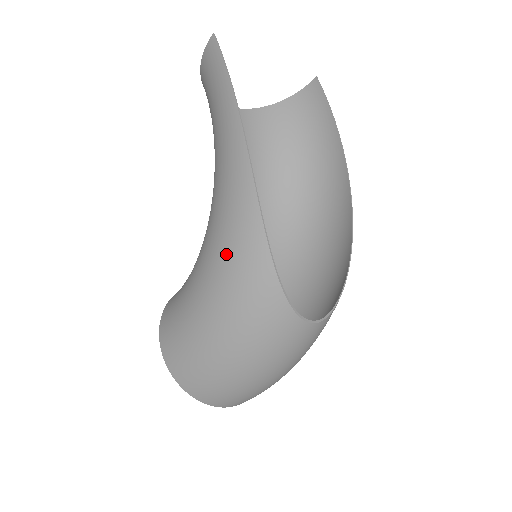
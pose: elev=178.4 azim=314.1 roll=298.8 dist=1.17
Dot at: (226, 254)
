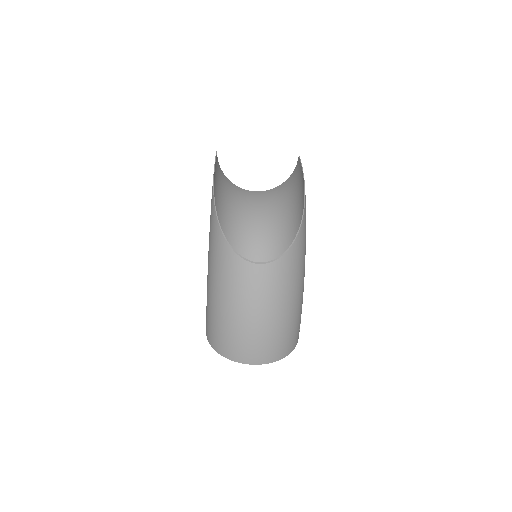
Dot at: (209, 239)
